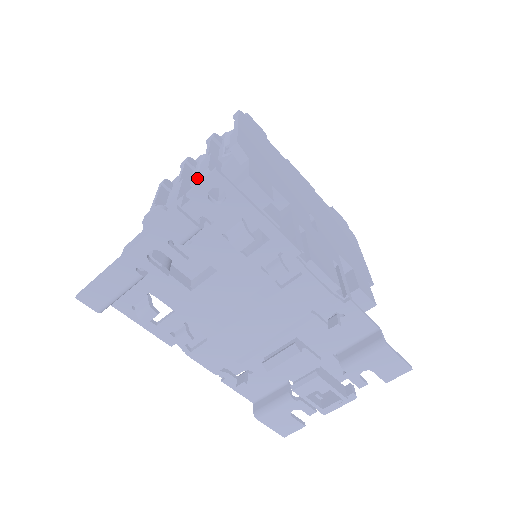
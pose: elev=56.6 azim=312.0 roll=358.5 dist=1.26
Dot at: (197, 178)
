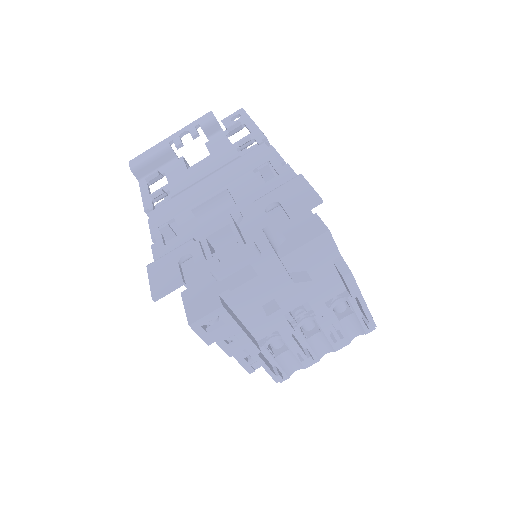
Dot at: occluded
